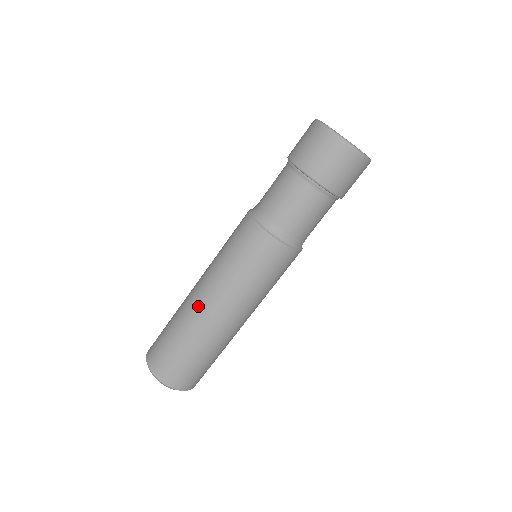
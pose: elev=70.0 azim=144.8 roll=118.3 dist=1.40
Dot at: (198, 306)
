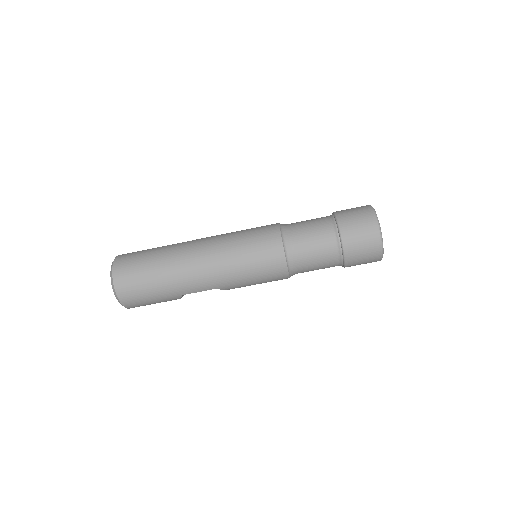
Dot at: (191, 243)
